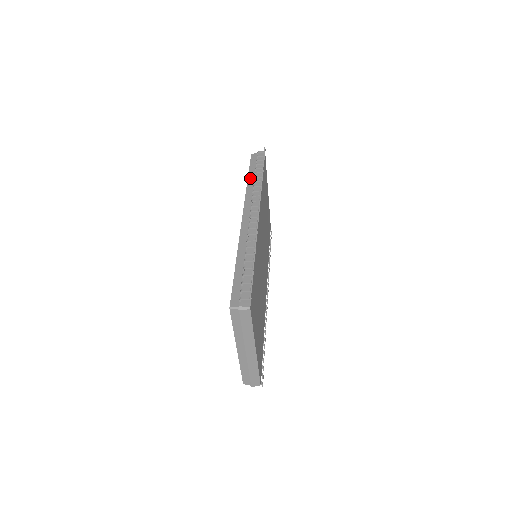
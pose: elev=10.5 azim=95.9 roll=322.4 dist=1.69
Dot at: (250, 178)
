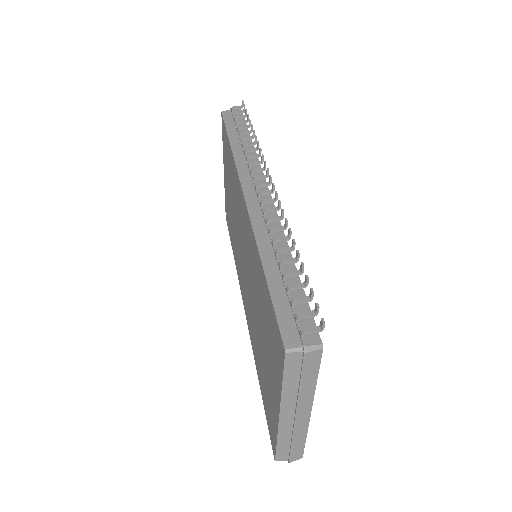
Dot at: (233, 141)
